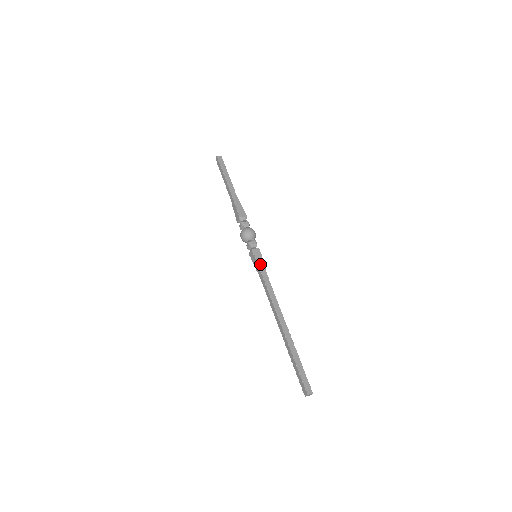
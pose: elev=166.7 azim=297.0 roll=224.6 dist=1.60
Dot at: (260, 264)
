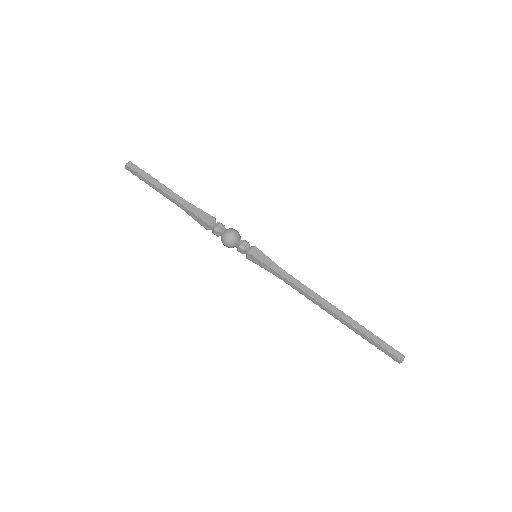
Dot at: (268, 263)
